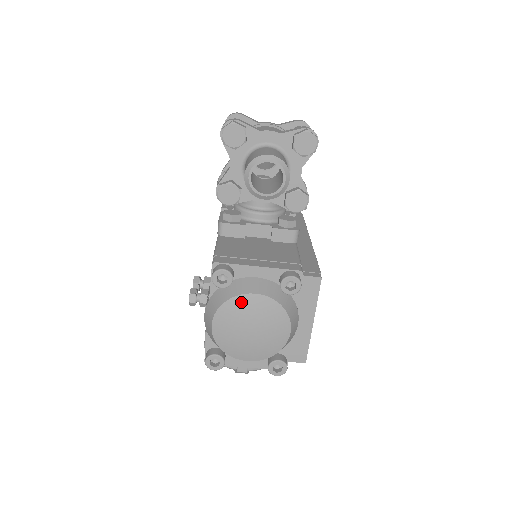
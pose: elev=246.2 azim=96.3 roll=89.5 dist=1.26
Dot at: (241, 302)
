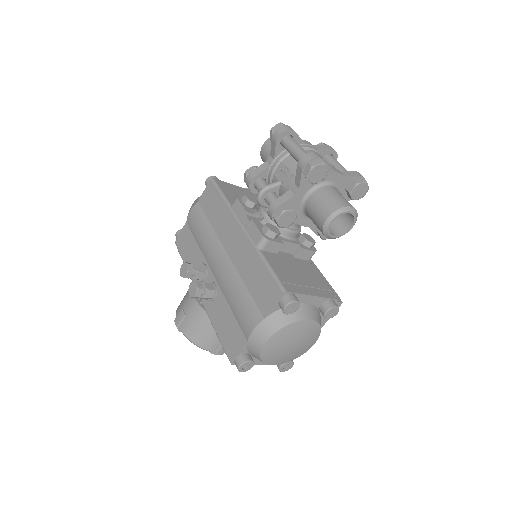
Dot at: (298, 326)
